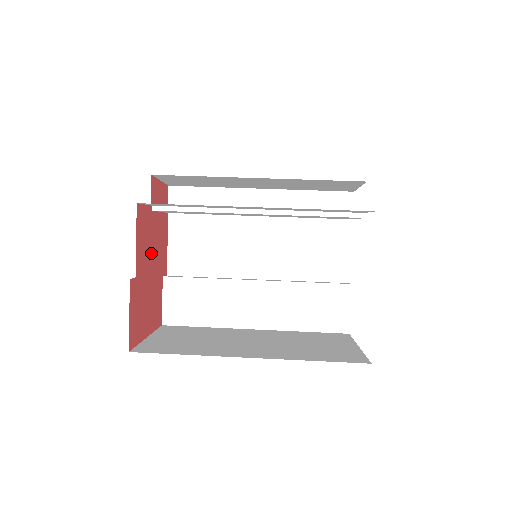
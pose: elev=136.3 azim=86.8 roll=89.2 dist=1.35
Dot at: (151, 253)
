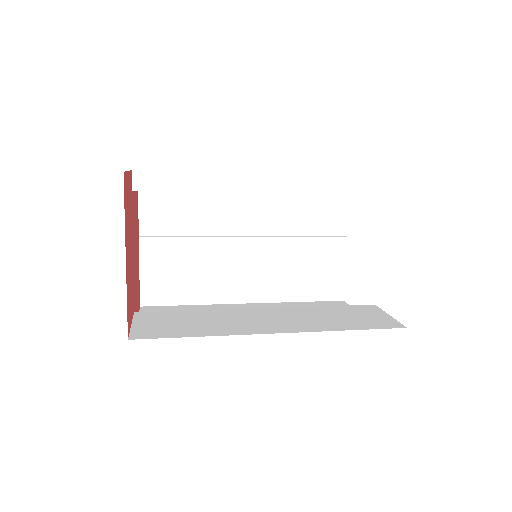
Dot at: (135, 249)
